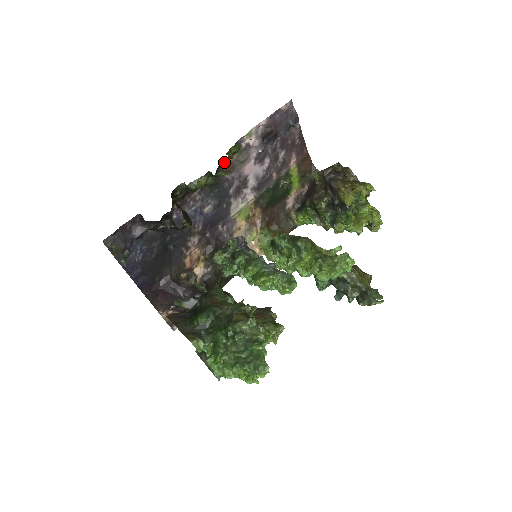
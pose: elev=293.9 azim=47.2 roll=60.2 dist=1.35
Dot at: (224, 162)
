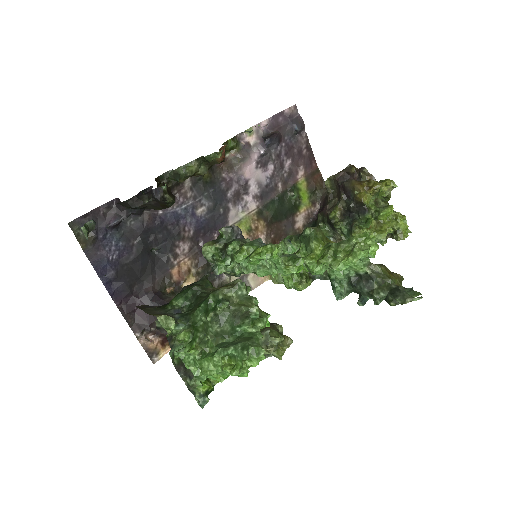
Dot at: occluded
